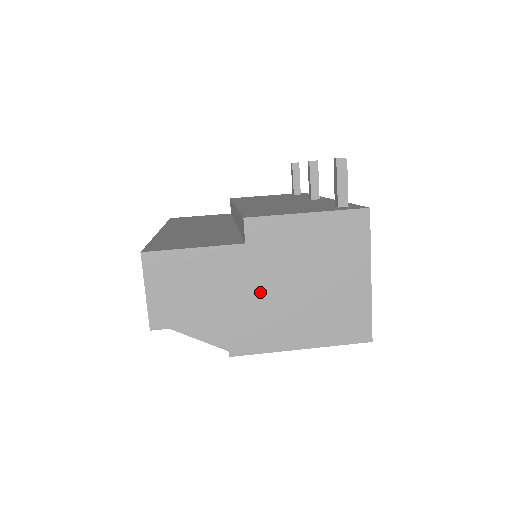
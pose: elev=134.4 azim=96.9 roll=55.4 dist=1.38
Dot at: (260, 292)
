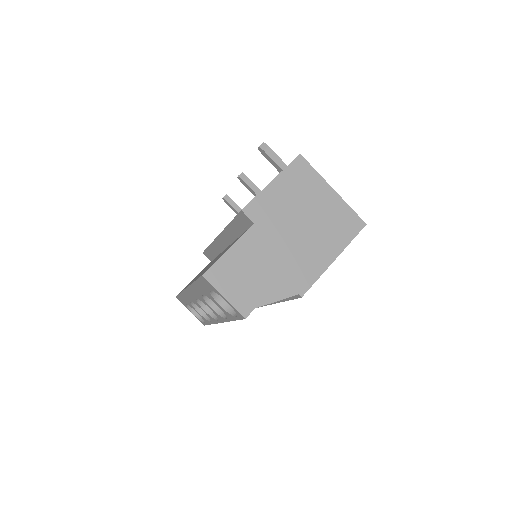
Dot at: (285, 245)
